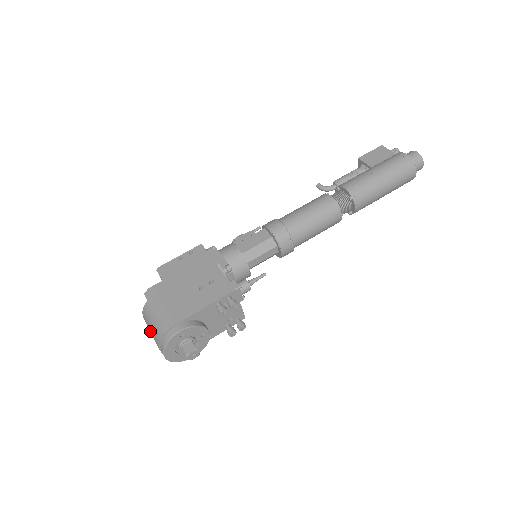
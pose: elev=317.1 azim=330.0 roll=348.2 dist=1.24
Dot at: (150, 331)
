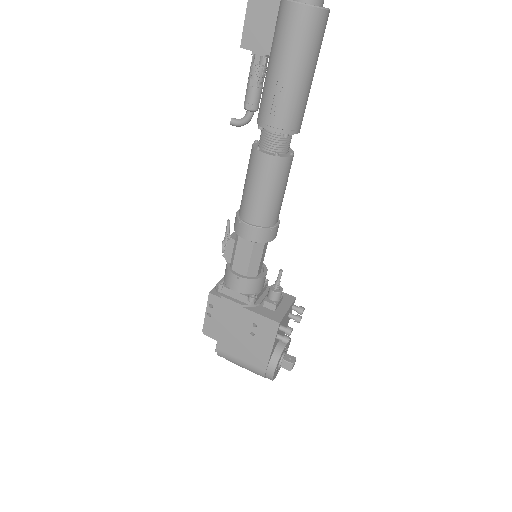
Dot at: occluded
